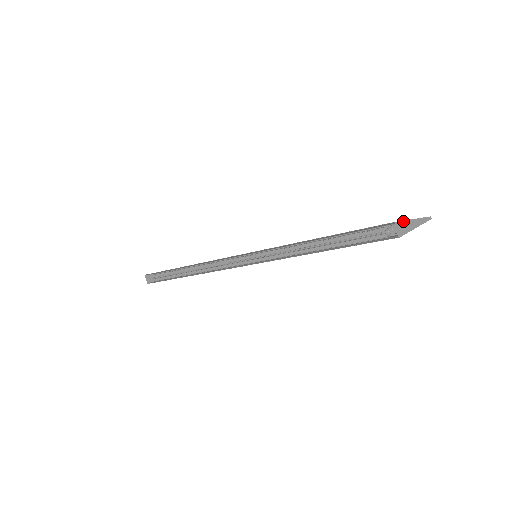
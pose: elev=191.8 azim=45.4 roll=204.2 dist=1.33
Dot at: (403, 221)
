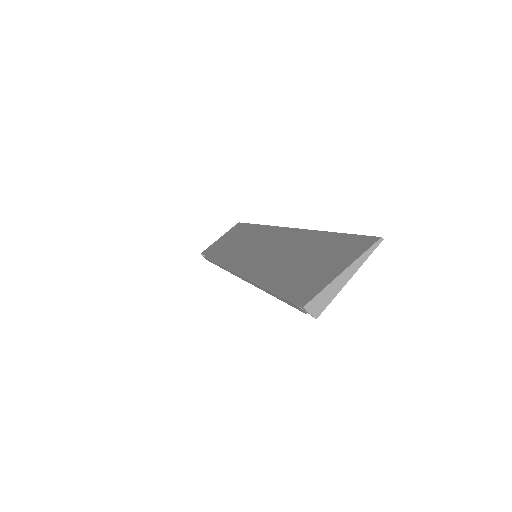
Dot at: (320, 293)
